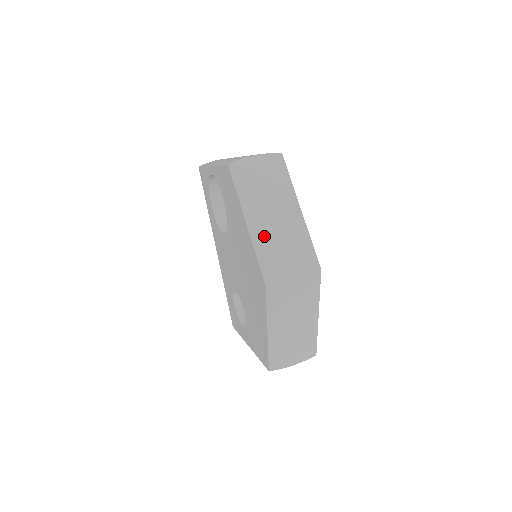
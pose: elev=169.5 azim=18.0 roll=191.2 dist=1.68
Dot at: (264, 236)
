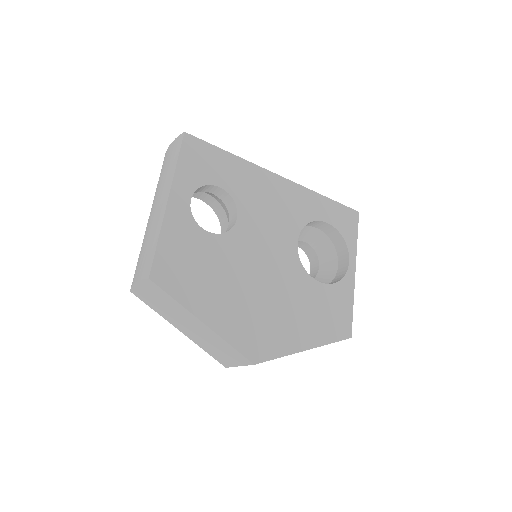
Dot at: (197, 339)
